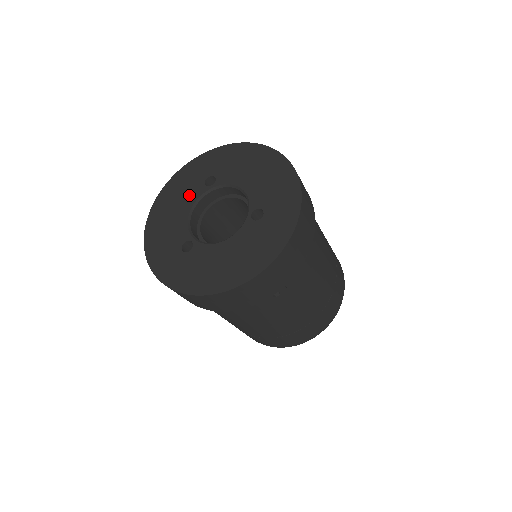
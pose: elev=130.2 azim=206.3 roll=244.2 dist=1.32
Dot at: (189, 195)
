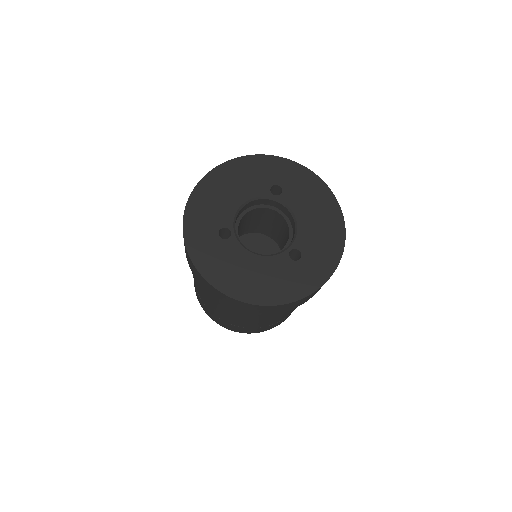
Dot at: (252, 187)
